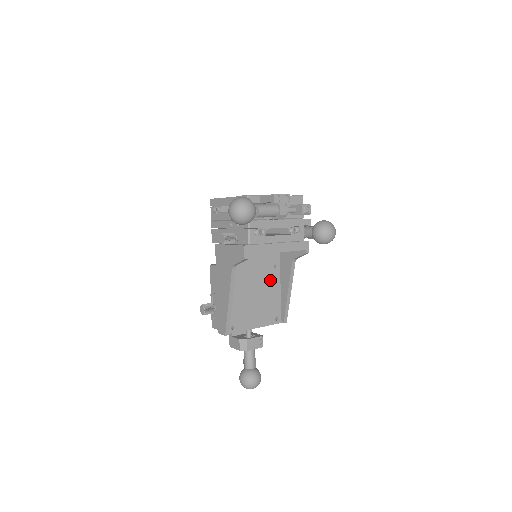
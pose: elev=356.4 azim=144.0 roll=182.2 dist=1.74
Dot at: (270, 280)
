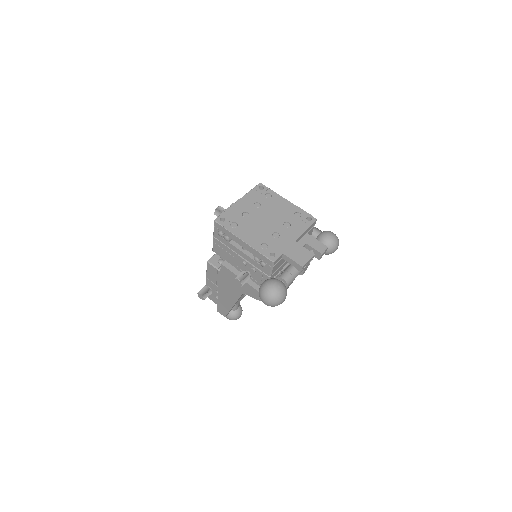
Dot at: occluded
